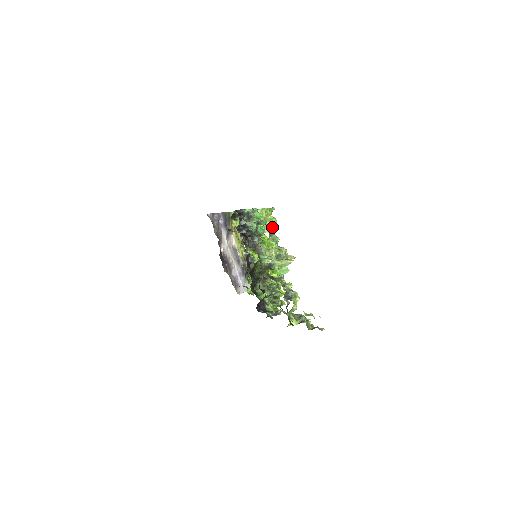
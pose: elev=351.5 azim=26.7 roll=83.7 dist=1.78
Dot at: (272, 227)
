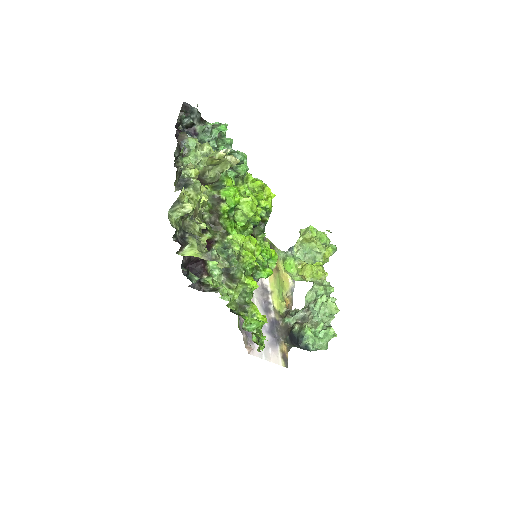
Dot at: (317, 258)
